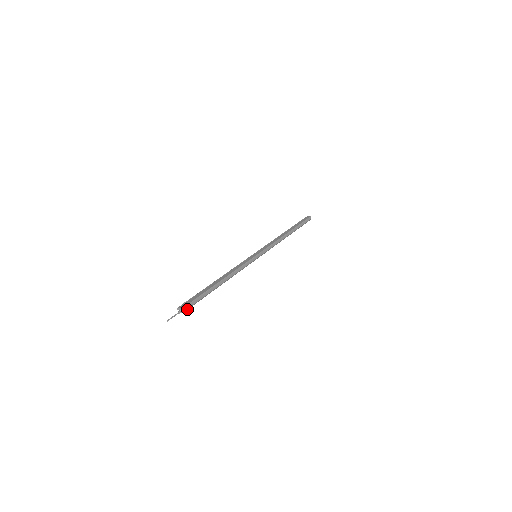
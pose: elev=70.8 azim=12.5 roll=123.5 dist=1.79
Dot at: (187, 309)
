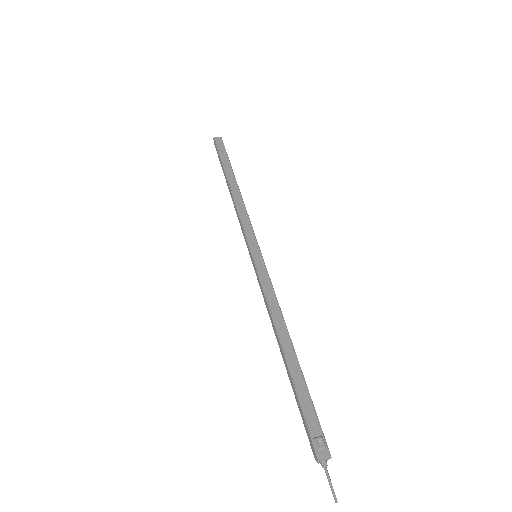
Dot at: (322, 447)
